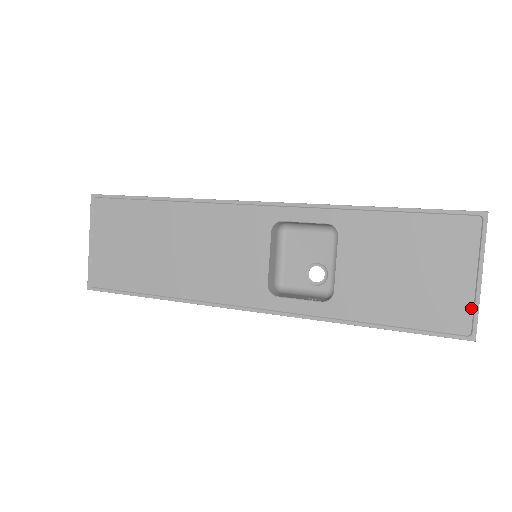
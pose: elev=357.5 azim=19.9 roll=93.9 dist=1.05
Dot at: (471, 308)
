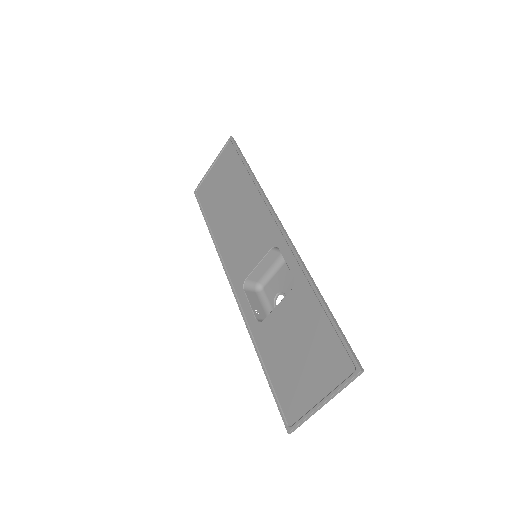
Dot at: (303, 413)
